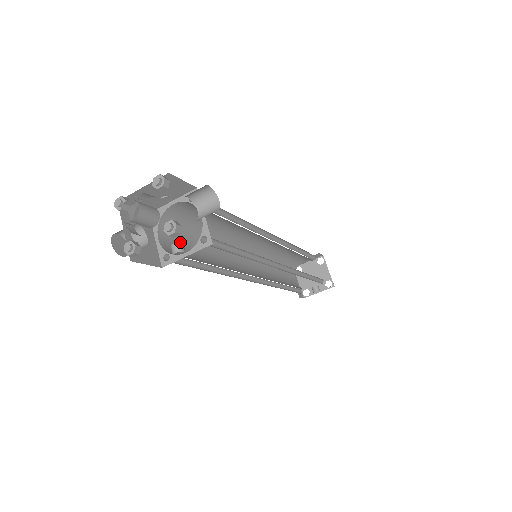
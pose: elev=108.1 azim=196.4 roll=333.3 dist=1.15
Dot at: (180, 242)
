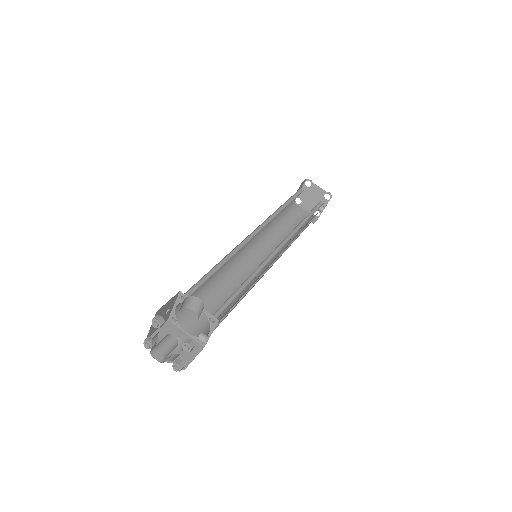
Dot at: (200, 334)
